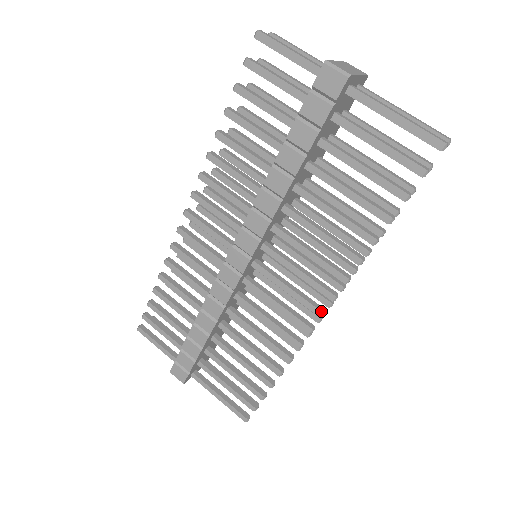
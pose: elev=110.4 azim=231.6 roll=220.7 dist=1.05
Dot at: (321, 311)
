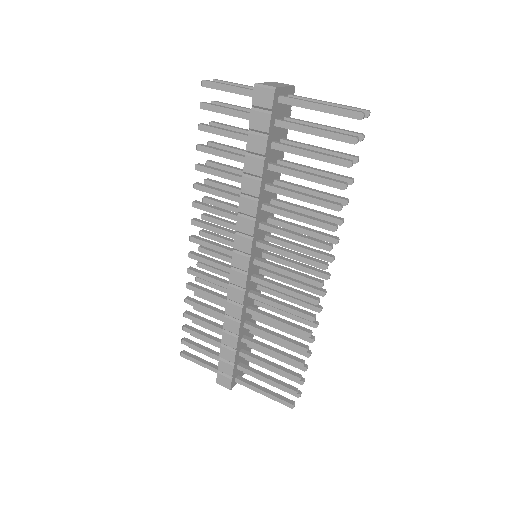
Dot at: (319, 282)
